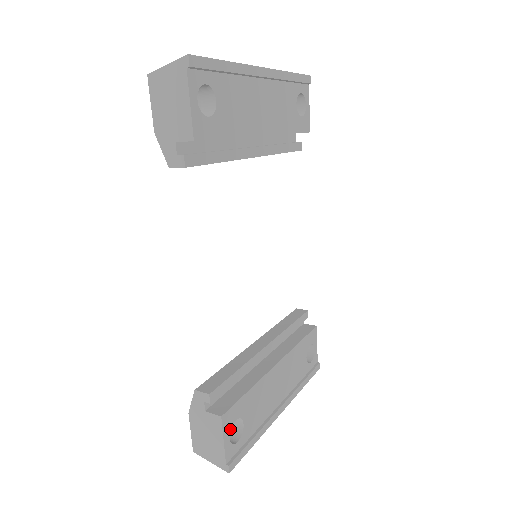
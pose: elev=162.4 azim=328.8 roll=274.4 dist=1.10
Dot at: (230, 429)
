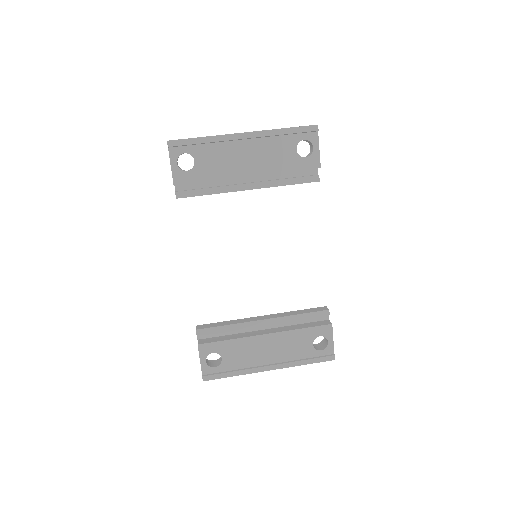
Dot at: occluded
